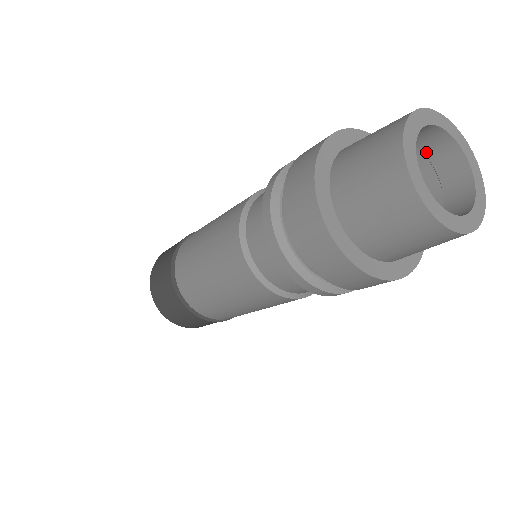
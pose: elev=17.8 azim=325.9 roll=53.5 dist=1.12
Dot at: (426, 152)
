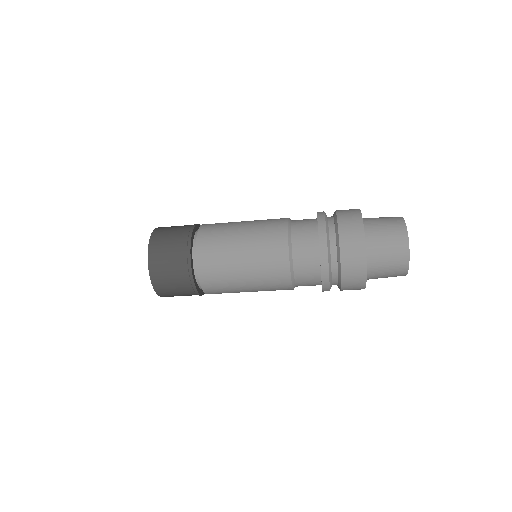
Dot at: occluded
